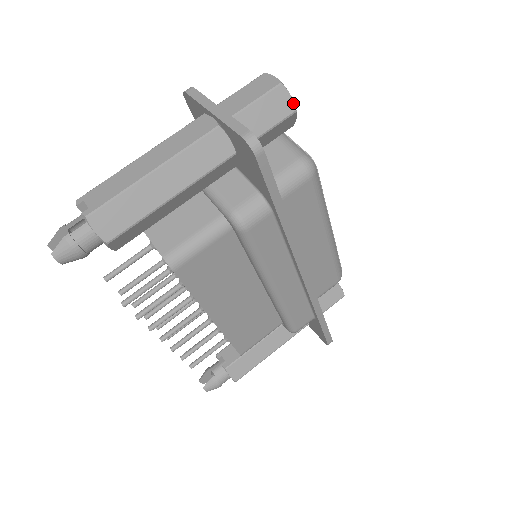
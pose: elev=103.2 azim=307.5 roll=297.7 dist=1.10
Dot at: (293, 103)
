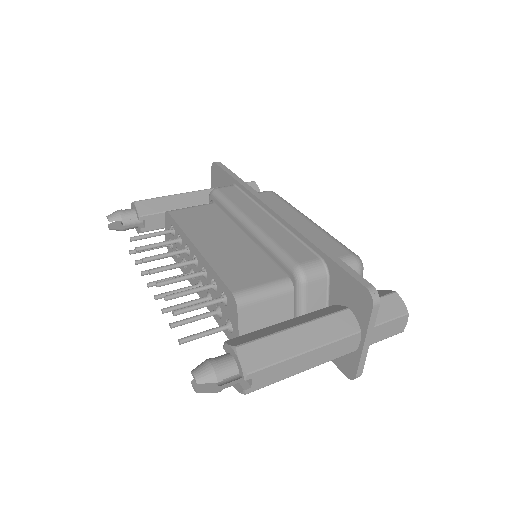
Dot at: (253, 182)
